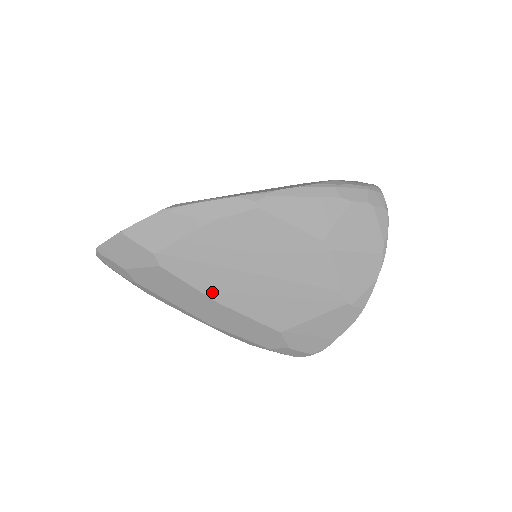
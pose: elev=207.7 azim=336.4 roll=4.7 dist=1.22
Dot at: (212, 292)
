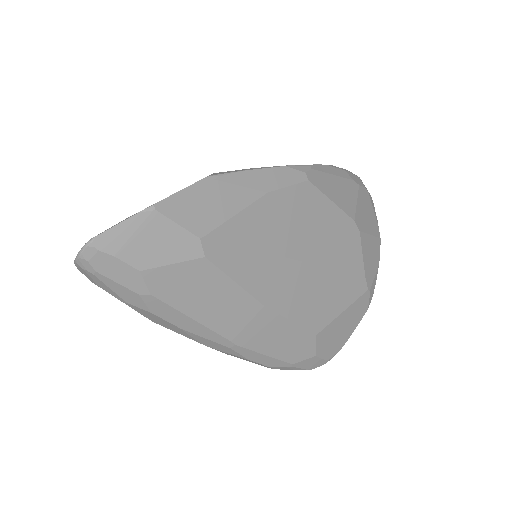
Dot at: (259, 291)
